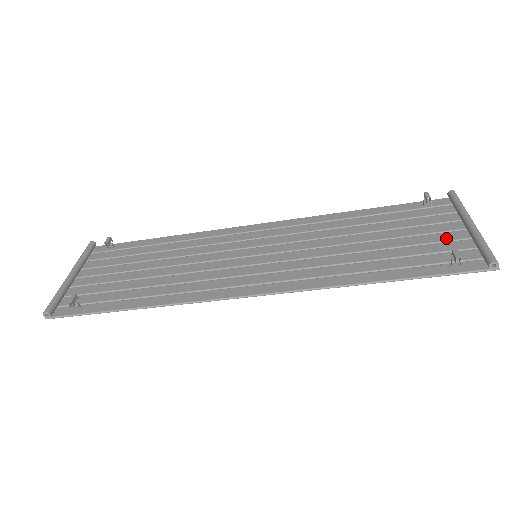
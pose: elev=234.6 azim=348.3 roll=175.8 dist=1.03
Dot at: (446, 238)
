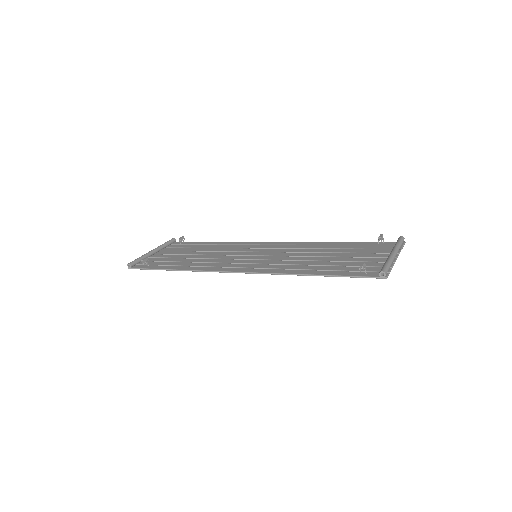
Dot at: (373, 260)
